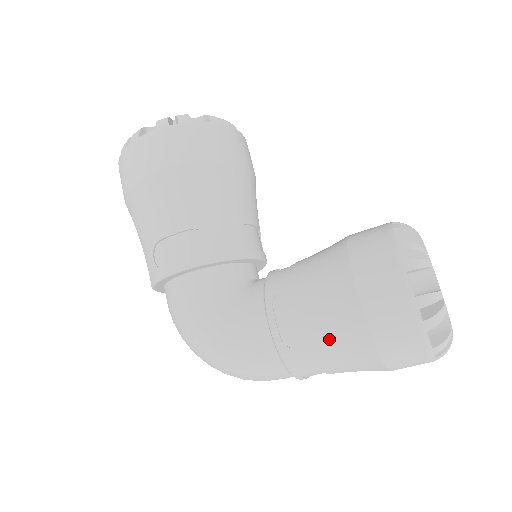
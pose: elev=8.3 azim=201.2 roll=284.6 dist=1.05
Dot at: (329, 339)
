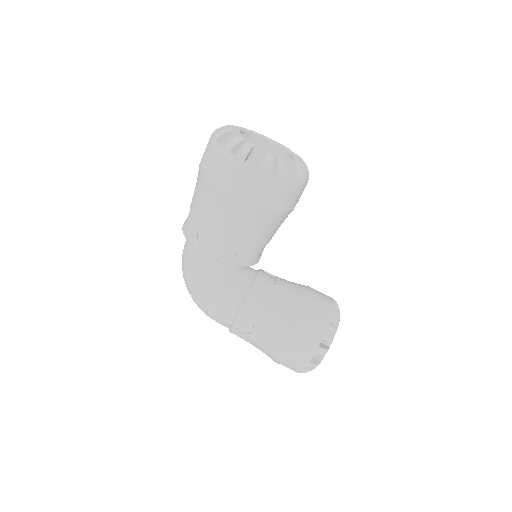
Dot at: (259, 343)
